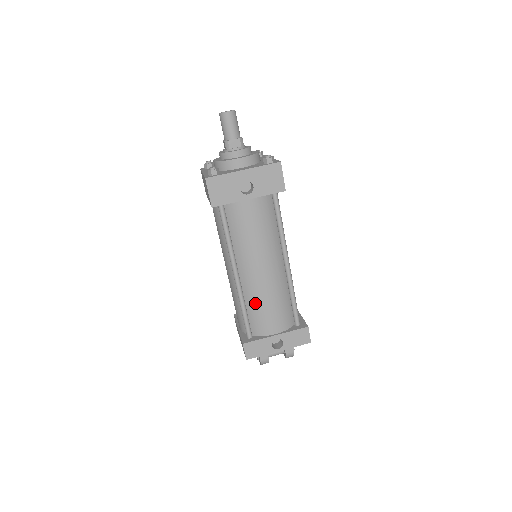
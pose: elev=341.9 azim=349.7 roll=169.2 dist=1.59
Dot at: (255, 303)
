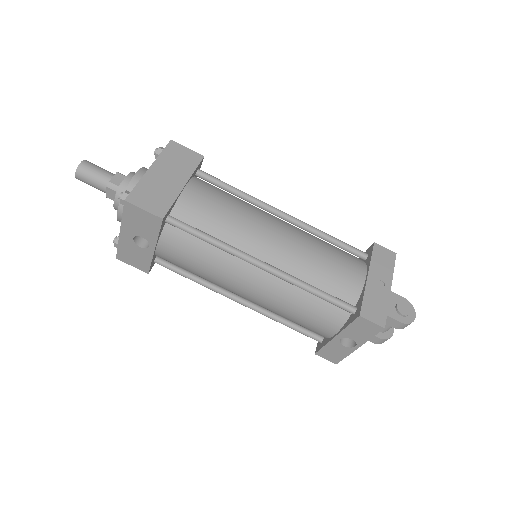
Dot at: (283, 316)
